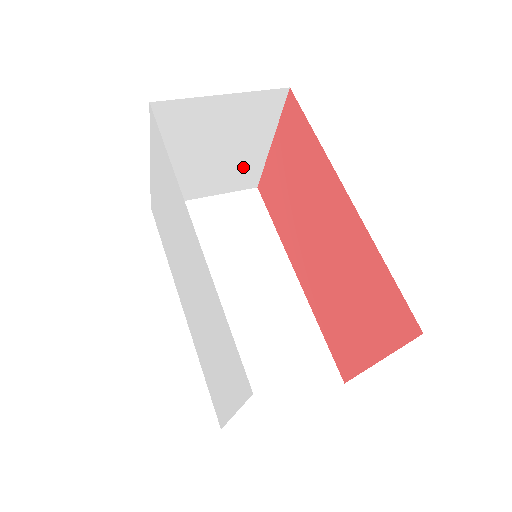
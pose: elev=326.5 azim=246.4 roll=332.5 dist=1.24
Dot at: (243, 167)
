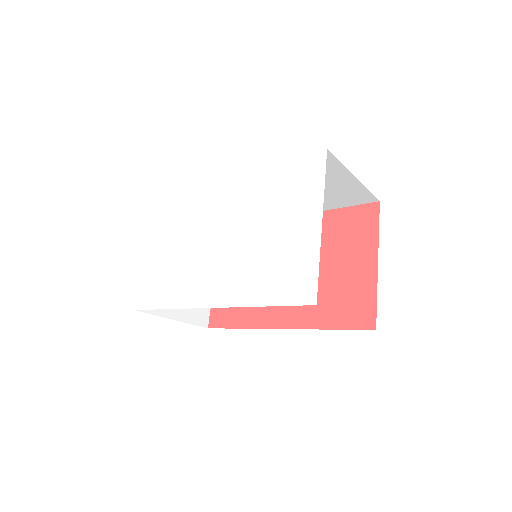
Dot at: occluded
